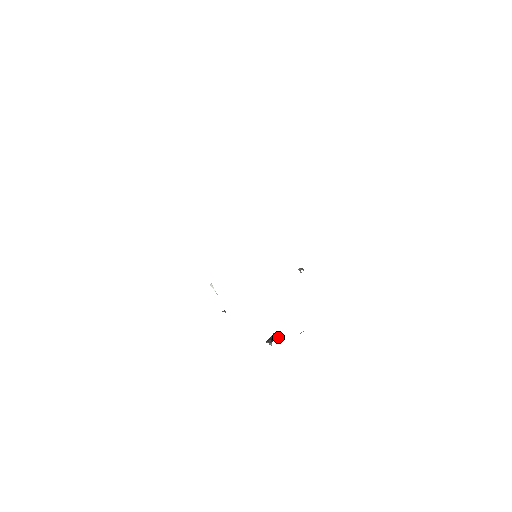
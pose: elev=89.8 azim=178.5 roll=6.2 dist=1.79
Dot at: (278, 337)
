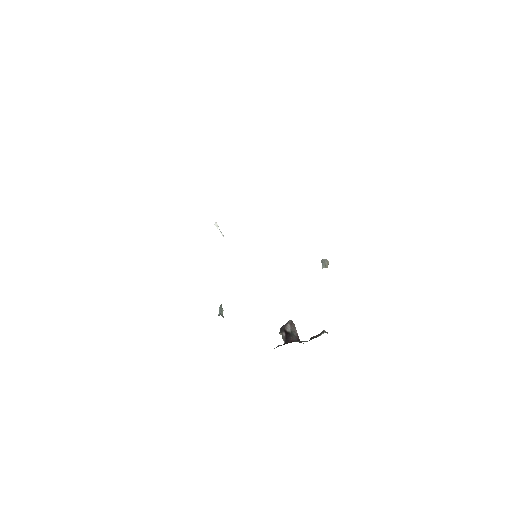
Dot at: (294, 328)
